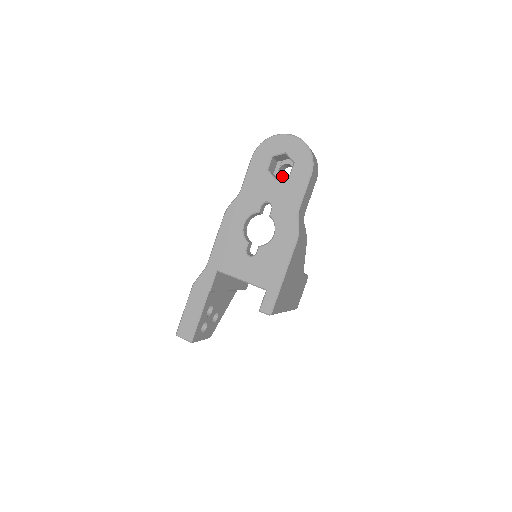
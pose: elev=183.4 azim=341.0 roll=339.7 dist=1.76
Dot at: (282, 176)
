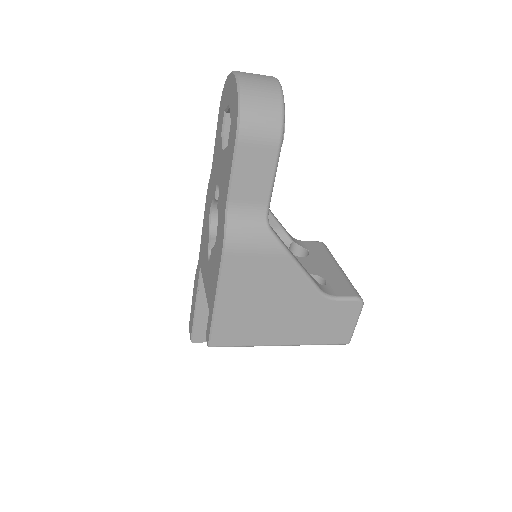
Dot at: occluded
